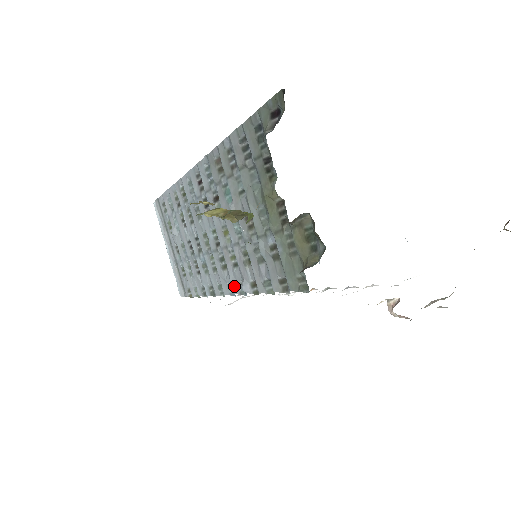
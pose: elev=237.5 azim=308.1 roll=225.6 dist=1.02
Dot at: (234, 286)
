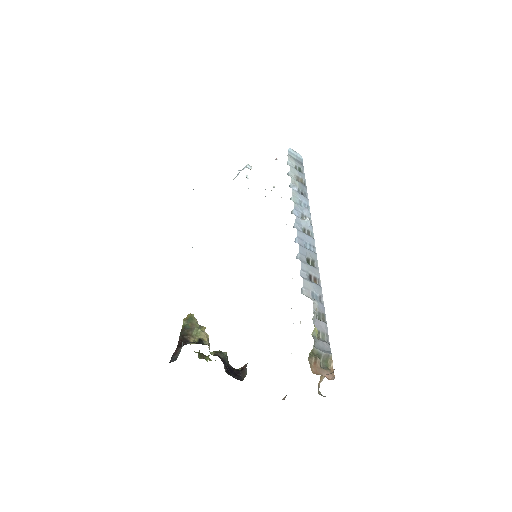
Dot at: occluded
